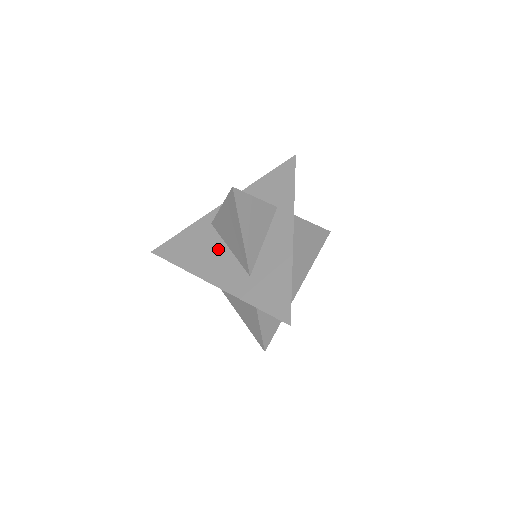
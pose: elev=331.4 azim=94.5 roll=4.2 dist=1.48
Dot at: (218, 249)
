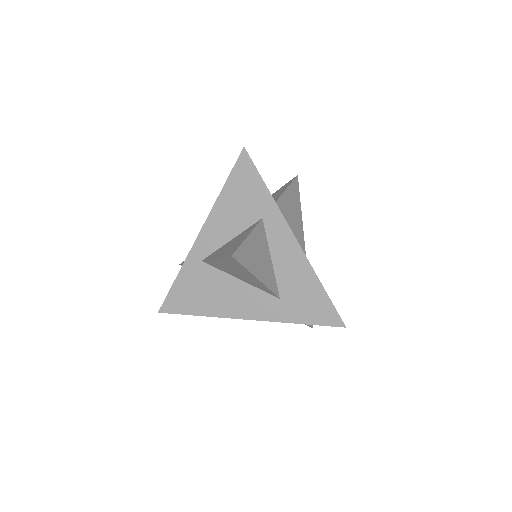
Dot at: (229, 285)
